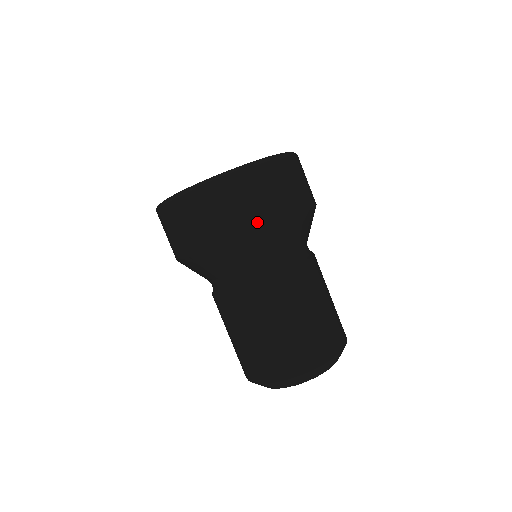
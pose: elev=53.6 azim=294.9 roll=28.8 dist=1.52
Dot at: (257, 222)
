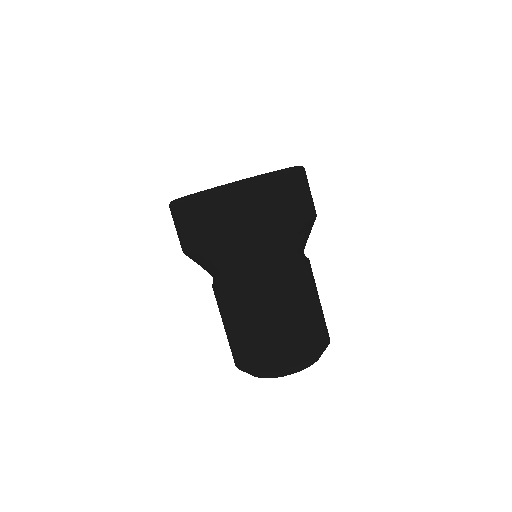
Dot at: (251, 233)
